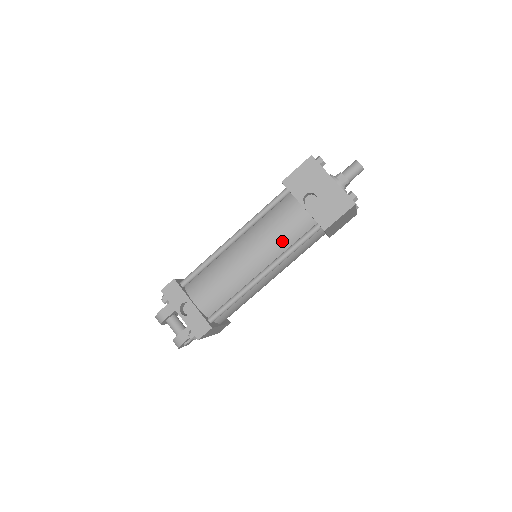
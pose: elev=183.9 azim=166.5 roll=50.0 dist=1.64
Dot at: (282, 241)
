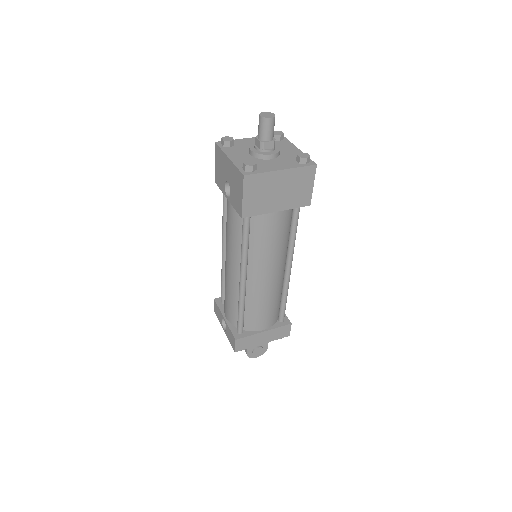
Dot at: (236, 241)
